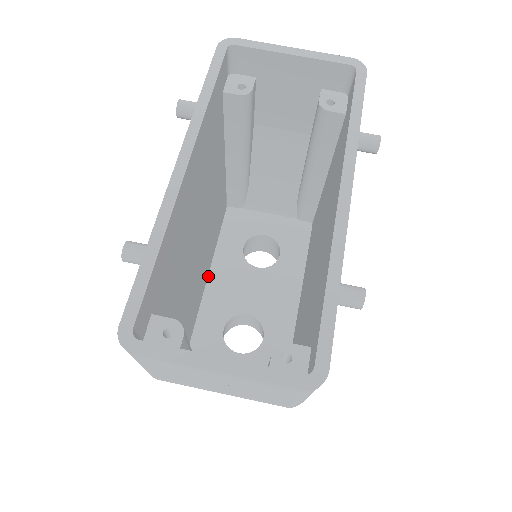
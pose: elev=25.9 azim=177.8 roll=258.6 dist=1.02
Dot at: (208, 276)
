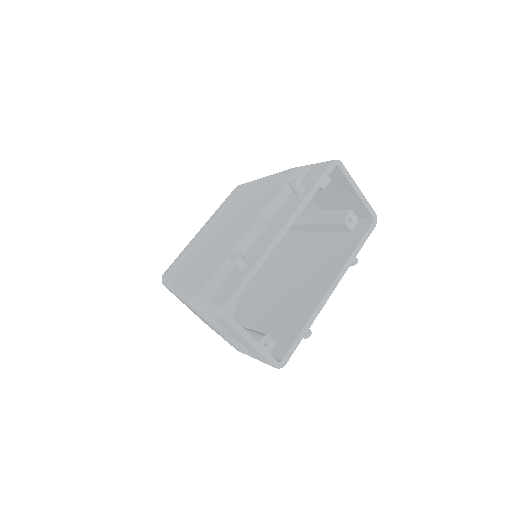
Dot at: occluded
